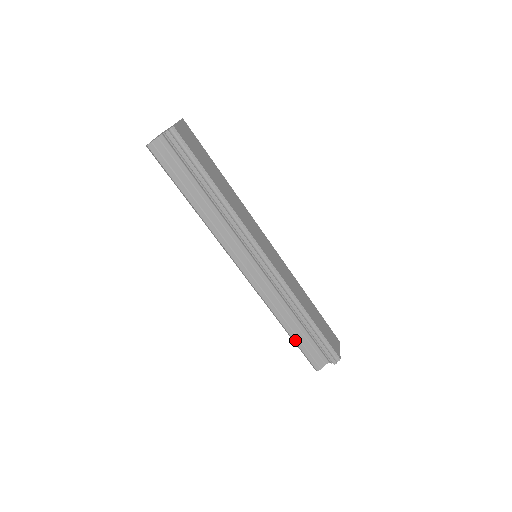
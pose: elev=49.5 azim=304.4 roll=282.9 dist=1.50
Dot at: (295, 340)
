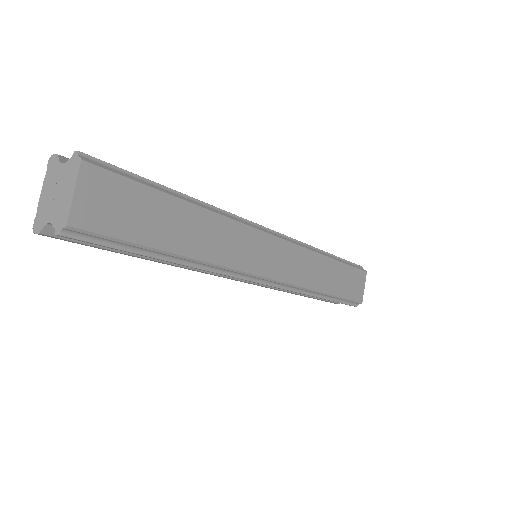
Dot at: (309, 297)
